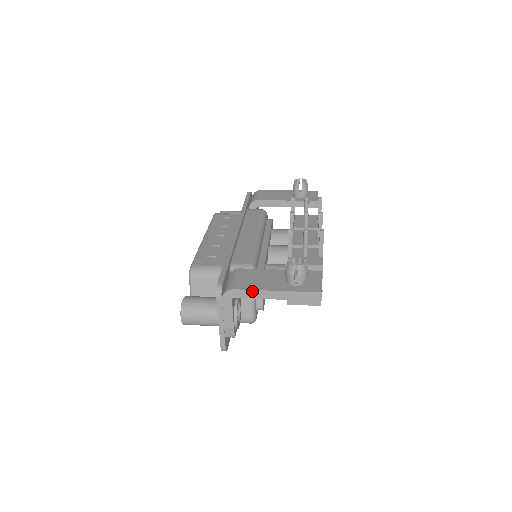
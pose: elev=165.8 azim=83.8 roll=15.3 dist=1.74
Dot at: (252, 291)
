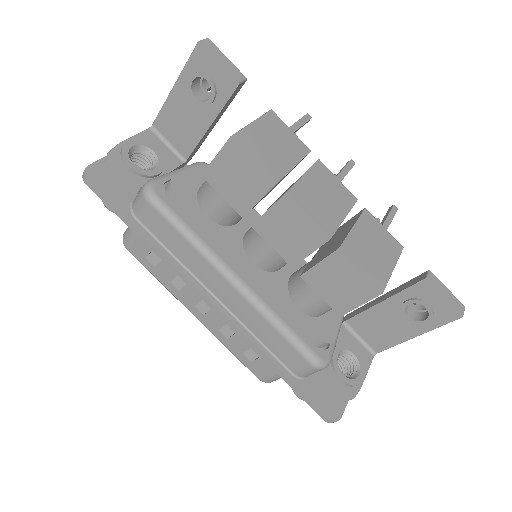
Dot at: occluded
